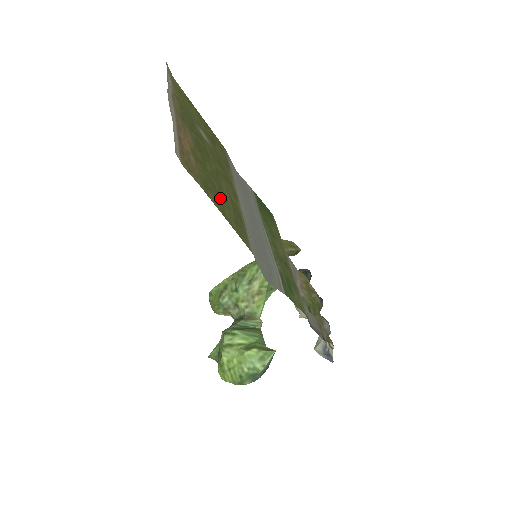
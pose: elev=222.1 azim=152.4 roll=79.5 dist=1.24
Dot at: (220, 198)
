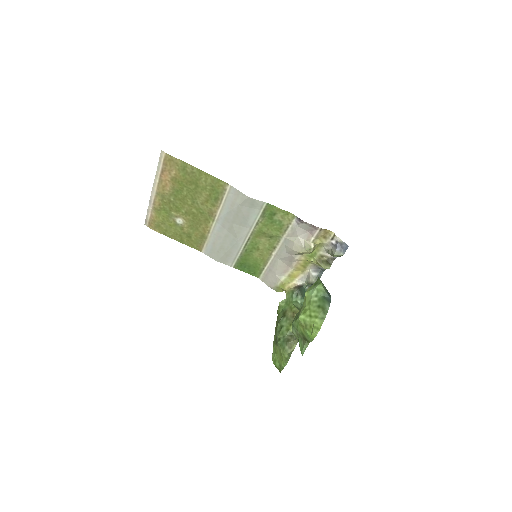
Dot at: (197, 183)
